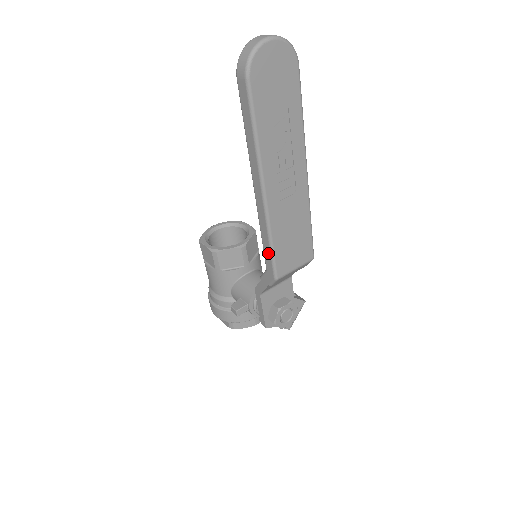
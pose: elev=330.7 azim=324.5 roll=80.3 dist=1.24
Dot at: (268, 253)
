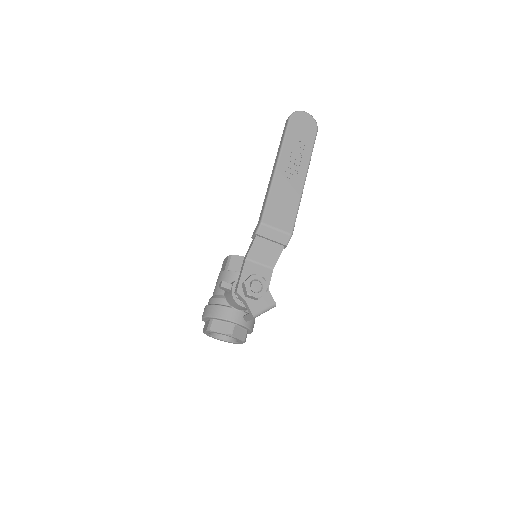
Dot at: (264, 205)
